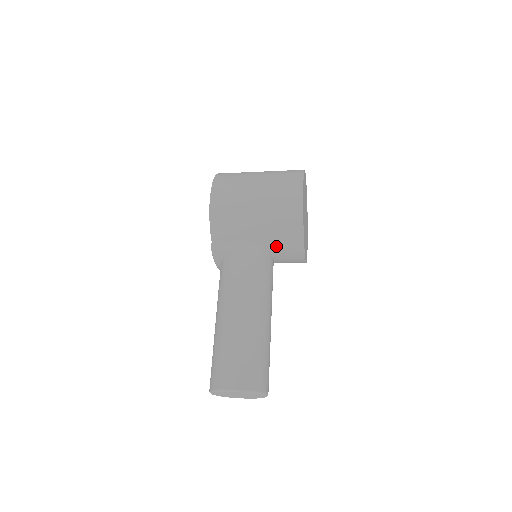
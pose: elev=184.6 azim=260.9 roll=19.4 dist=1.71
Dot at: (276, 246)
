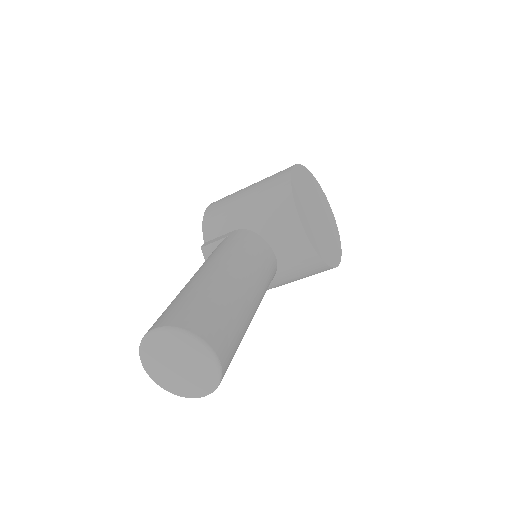
Dot at: (268, 225)
